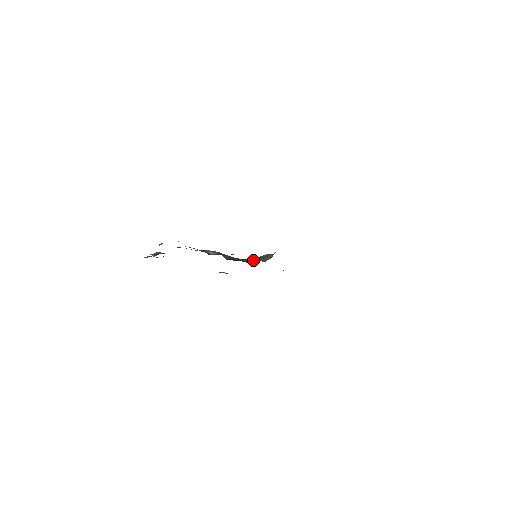
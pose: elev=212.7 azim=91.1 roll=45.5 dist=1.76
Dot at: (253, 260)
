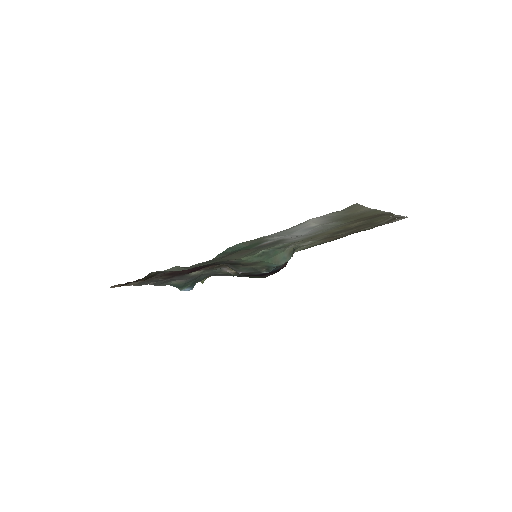
Dot at: (268, 267)
